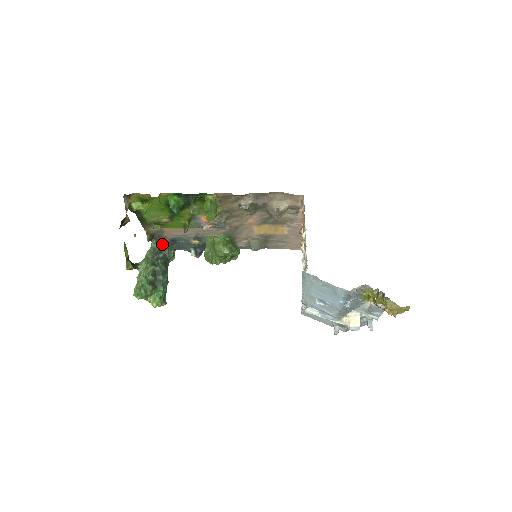
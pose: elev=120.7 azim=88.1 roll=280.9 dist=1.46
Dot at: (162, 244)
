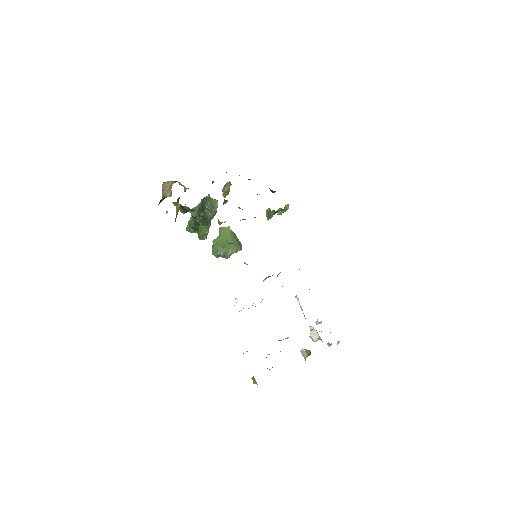
Dot at: (204, 207)
